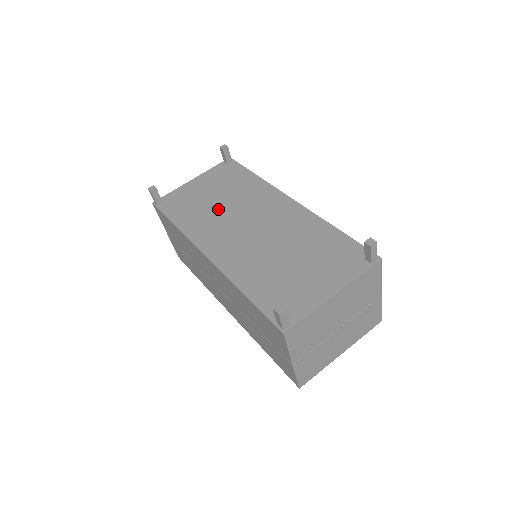
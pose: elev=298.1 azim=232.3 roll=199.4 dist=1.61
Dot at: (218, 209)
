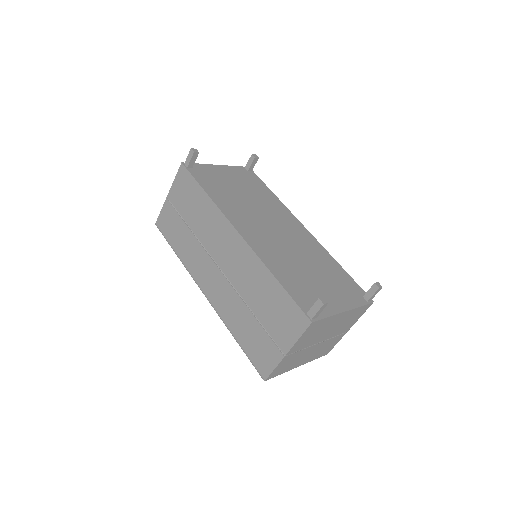
Dot at: (245, 201)
